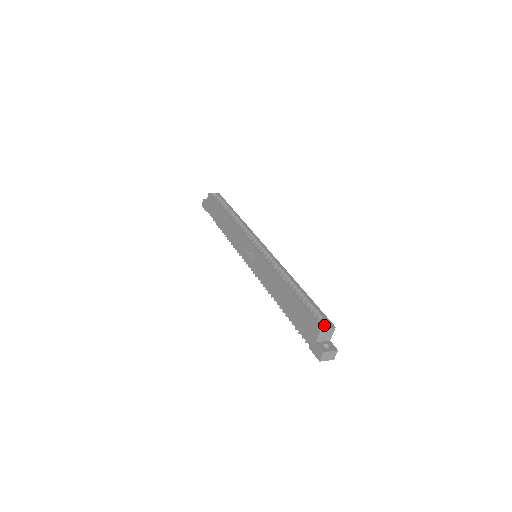
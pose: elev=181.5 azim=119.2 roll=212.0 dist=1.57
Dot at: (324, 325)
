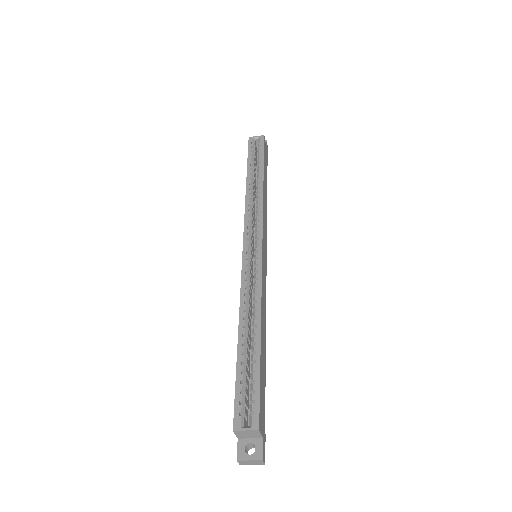
Dot at: (249, 419)
